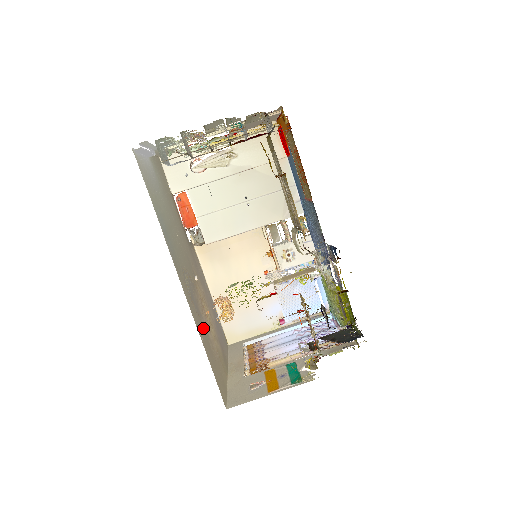
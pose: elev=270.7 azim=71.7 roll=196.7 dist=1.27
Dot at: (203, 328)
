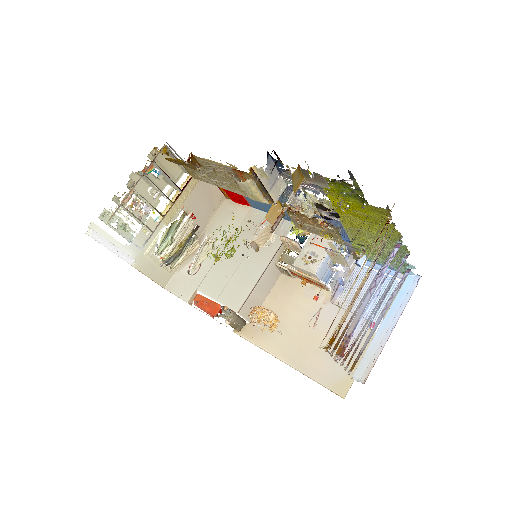
Dot at: occluded
